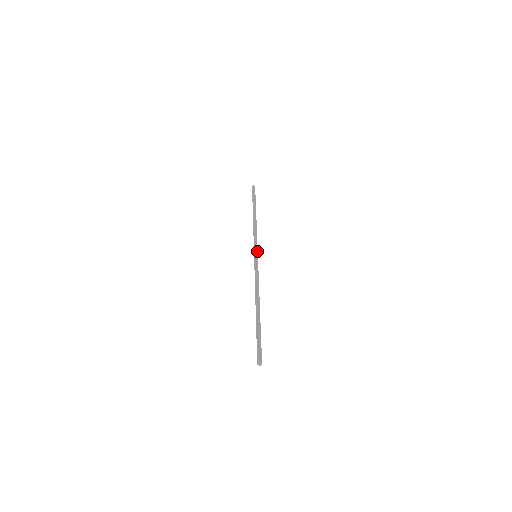
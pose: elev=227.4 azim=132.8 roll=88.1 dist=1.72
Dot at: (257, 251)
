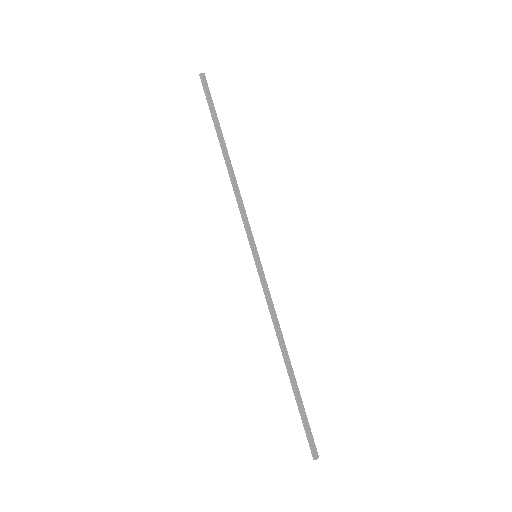
Dot at: (255, 245)
